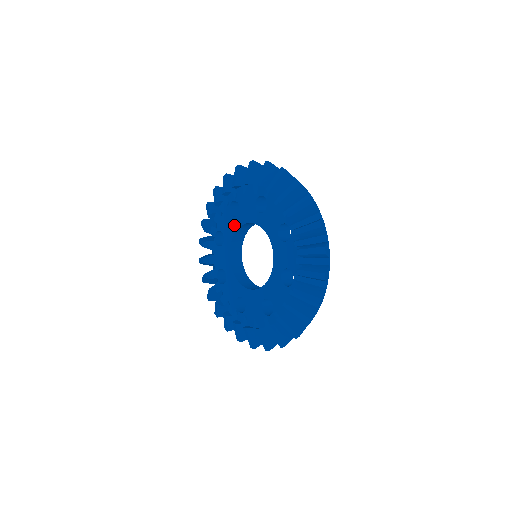
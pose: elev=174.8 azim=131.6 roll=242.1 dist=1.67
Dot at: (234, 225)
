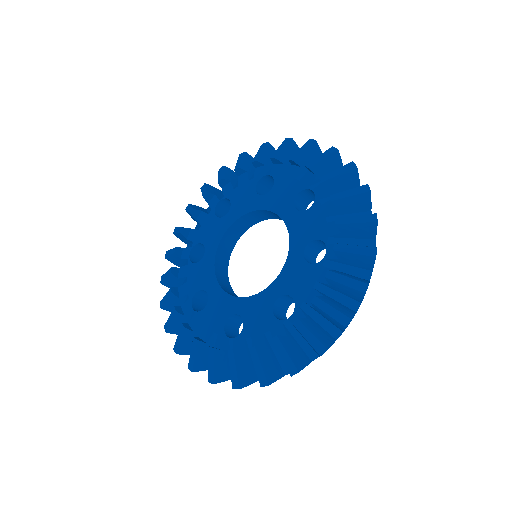
Dot at: (208, 262)
